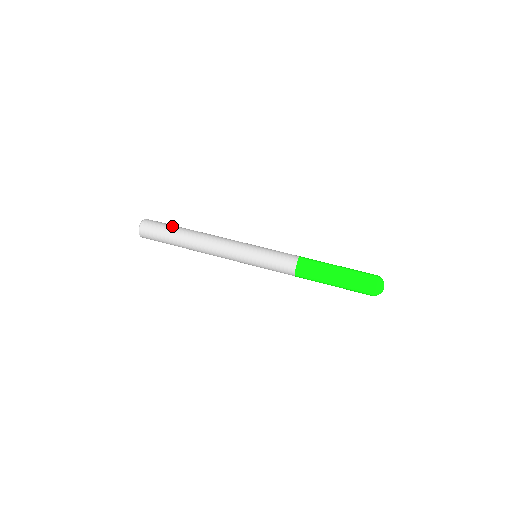
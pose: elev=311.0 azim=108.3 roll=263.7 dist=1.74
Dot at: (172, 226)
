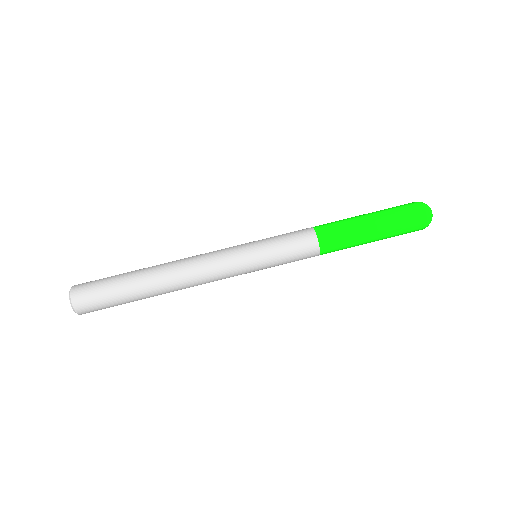
Dot at: (119, 283)
